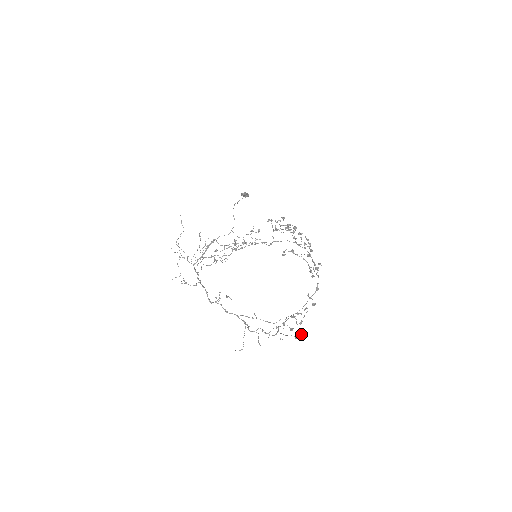
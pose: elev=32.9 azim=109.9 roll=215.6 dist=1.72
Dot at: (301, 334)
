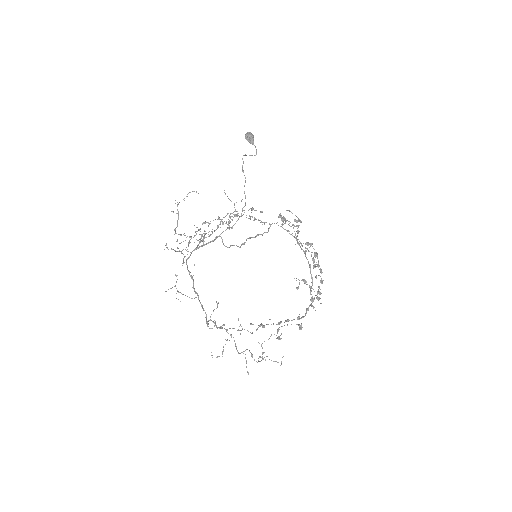
Dot at: occluded
